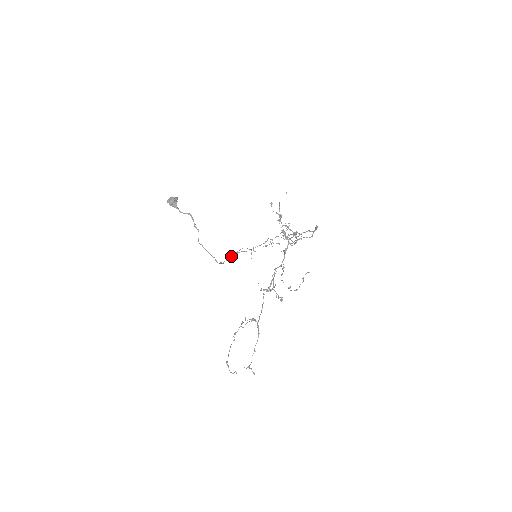
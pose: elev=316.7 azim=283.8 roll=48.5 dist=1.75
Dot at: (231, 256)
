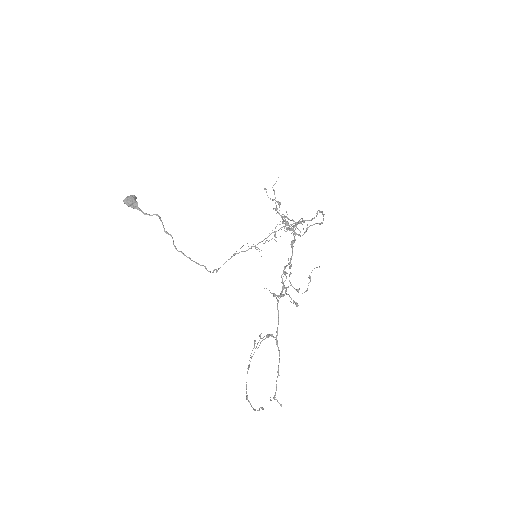
Dot at: occluded
